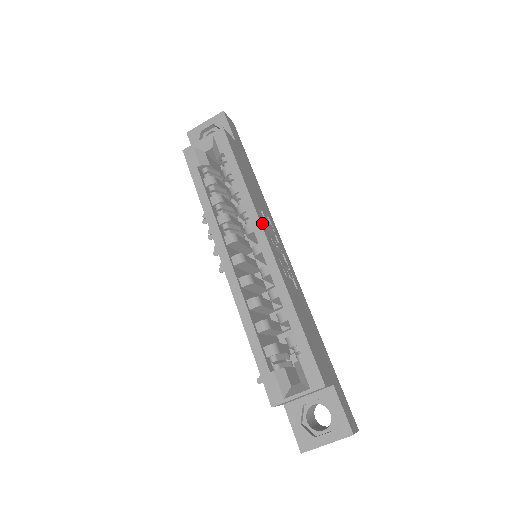
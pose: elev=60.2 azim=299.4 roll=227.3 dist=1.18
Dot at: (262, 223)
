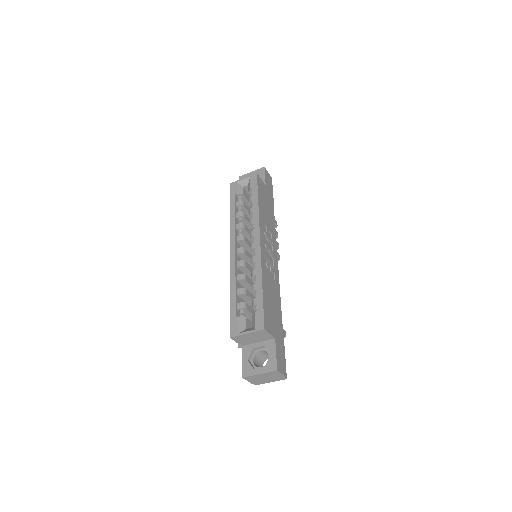
Dot at: (261, 231)
